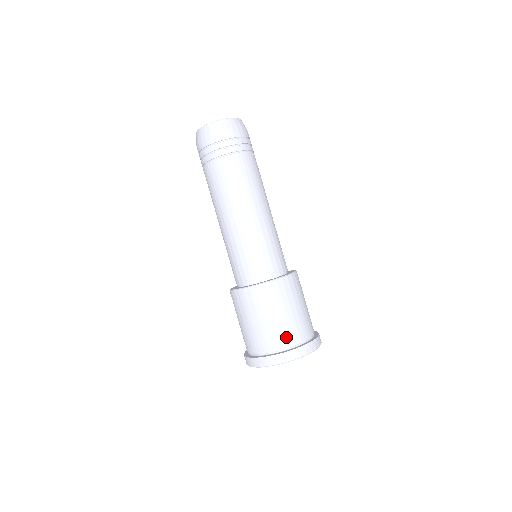
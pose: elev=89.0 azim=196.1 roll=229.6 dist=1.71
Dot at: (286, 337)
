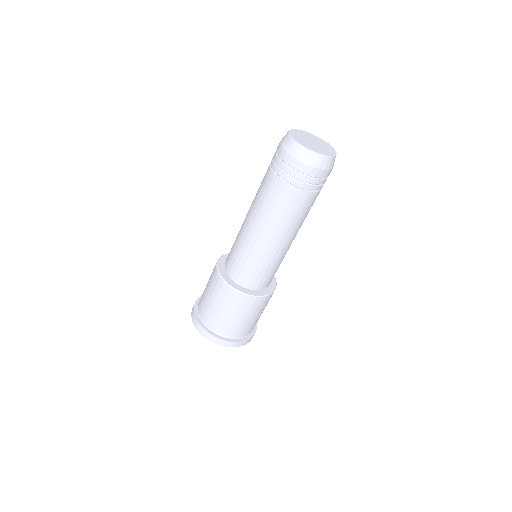
Dot at: occluded
